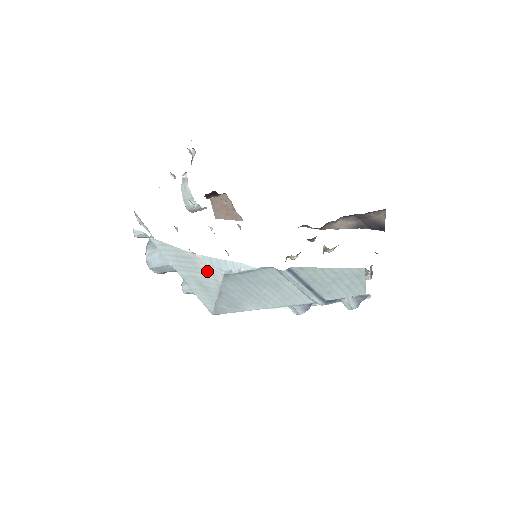
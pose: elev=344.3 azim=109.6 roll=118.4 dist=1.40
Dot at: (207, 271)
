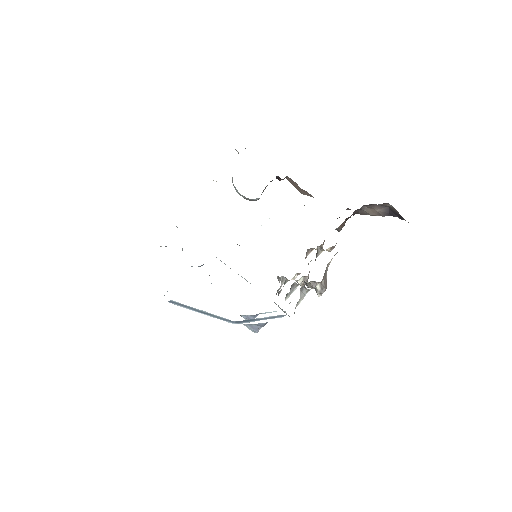
Dot at: occluded
